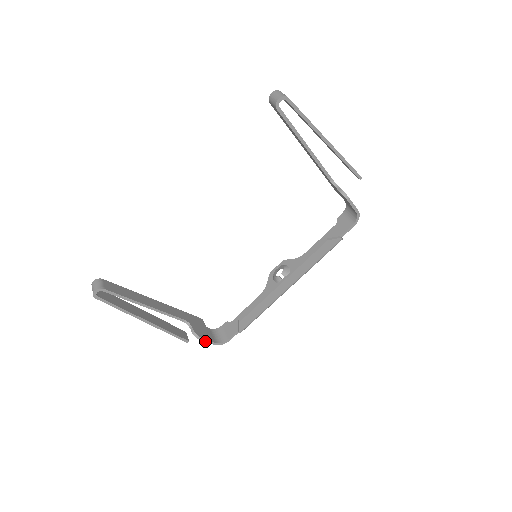
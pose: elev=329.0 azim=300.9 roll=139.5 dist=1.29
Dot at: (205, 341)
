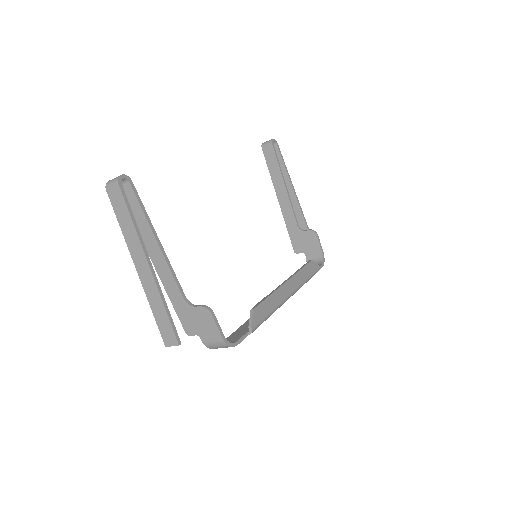
Dot at: (216, 323)
